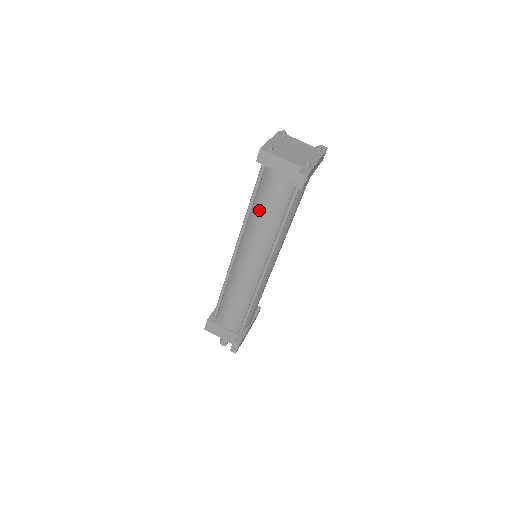
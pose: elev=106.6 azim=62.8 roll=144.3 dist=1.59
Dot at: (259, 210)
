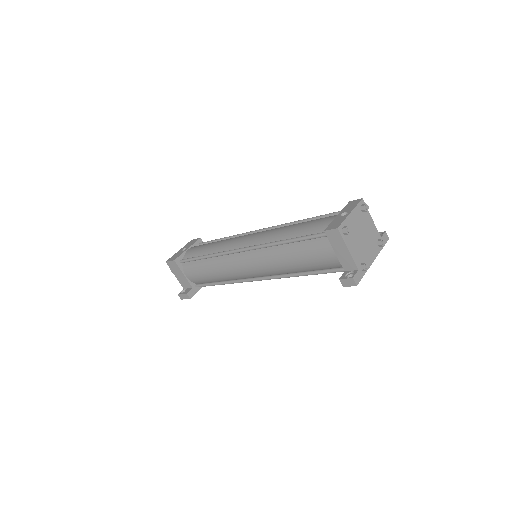
Dot at: (292, 253)
